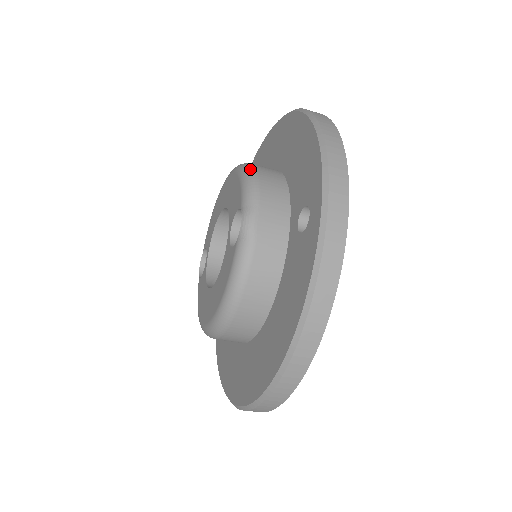
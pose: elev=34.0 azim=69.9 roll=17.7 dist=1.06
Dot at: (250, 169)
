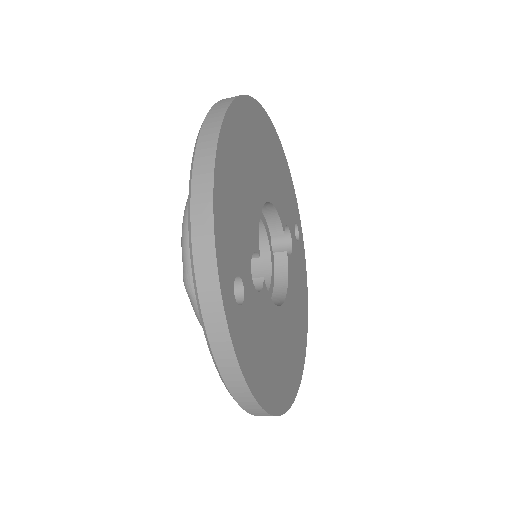
Dot at: (186, 210)
